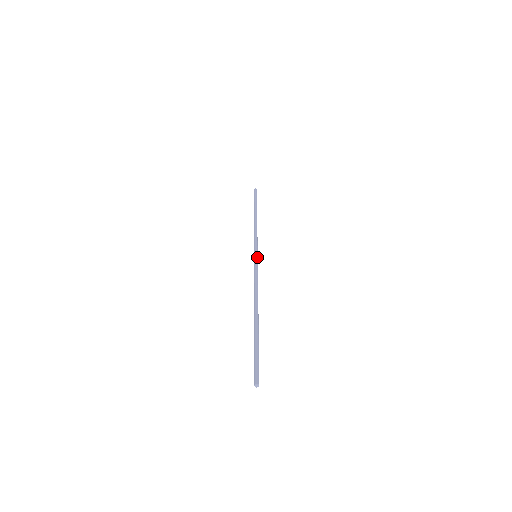
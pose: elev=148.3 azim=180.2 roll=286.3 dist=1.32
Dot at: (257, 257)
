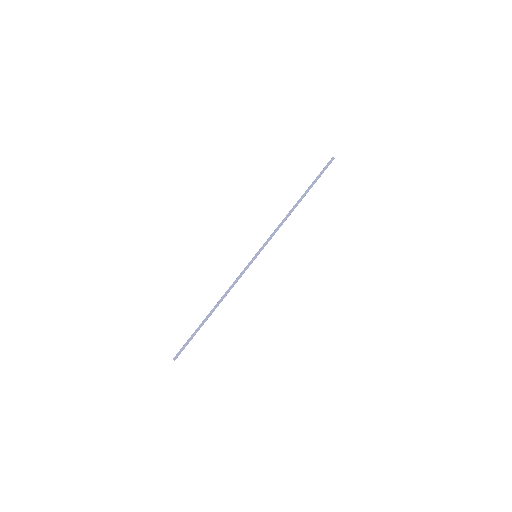
Dot at: occluded
